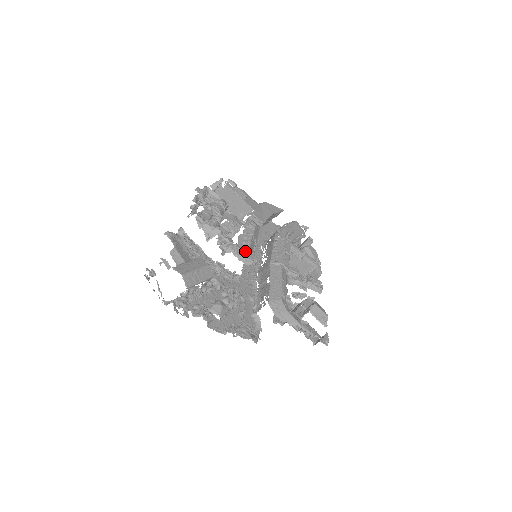
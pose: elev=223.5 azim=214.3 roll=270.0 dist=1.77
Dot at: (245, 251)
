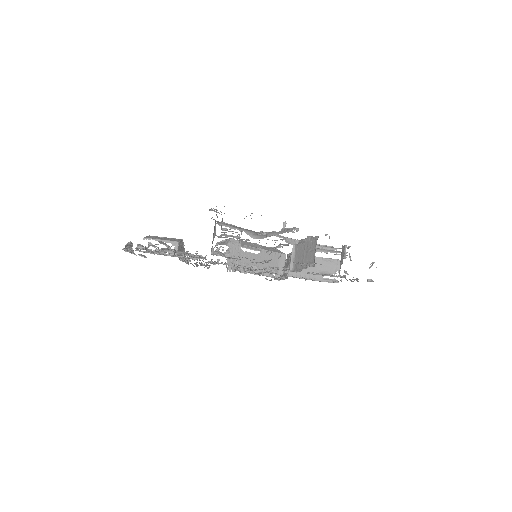
Dot at: occluded
